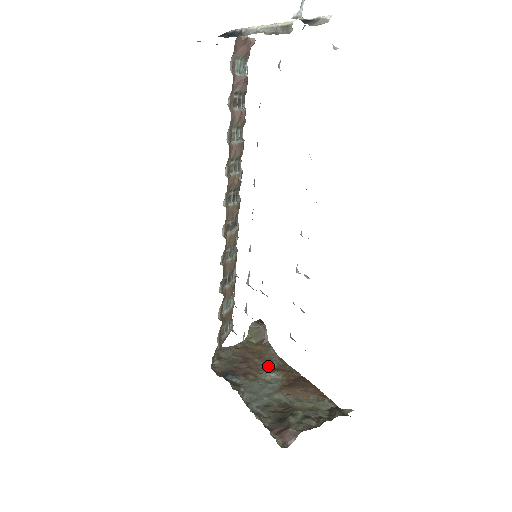
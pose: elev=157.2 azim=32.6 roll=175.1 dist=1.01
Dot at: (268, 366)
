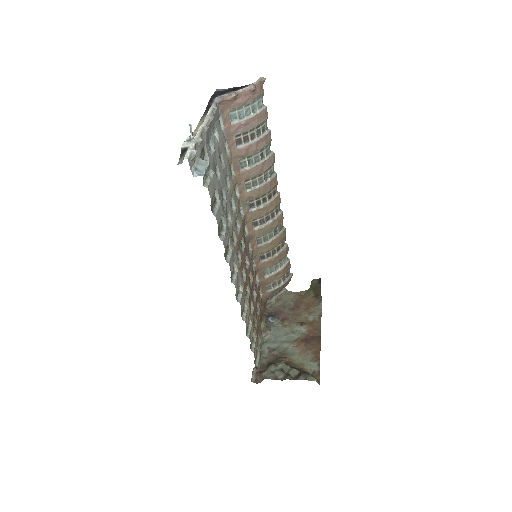
Dot at: (306, 318)
